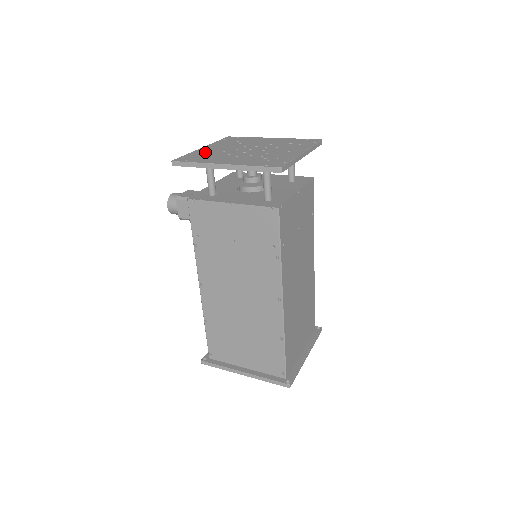
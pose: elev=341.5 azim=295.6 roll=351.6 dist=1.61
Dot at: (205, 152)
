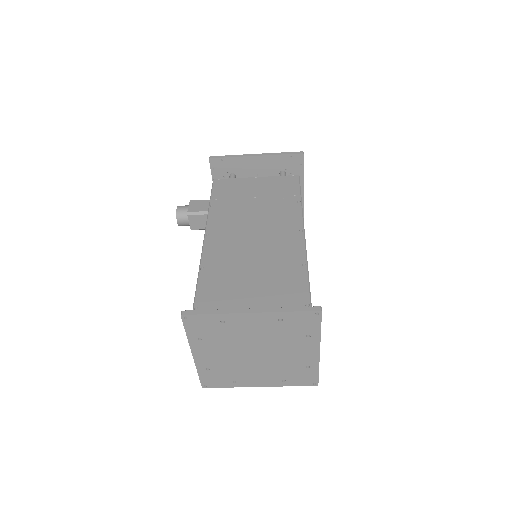
Dot at: occluded
